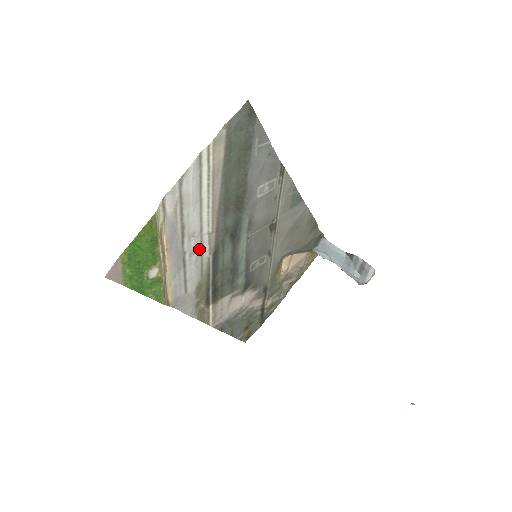
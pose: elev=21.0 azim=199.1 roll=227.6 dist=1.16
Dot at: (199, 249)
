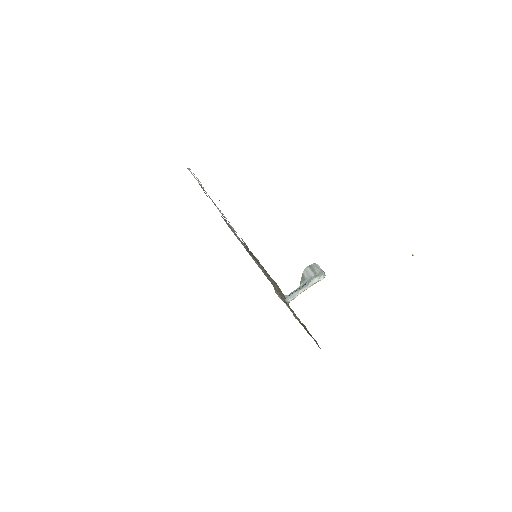
Dot at: occluded
